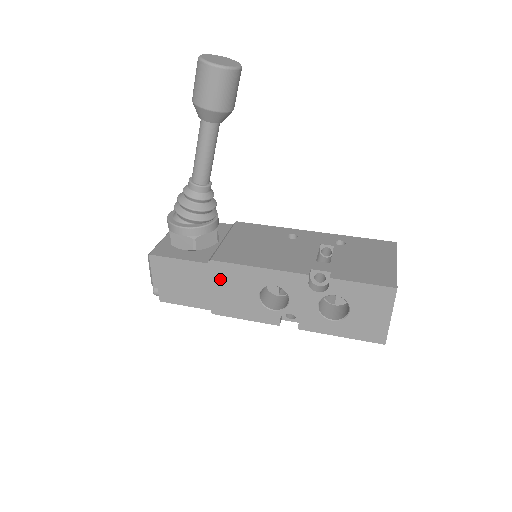
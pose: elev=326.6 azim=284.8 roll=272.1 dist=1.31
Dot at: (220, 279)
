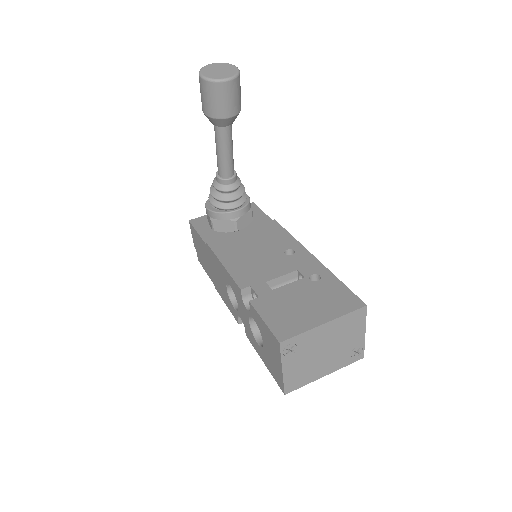
Dot at: (212, 261)
